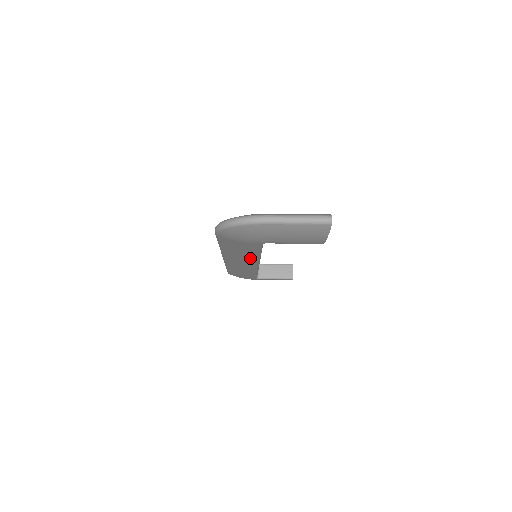
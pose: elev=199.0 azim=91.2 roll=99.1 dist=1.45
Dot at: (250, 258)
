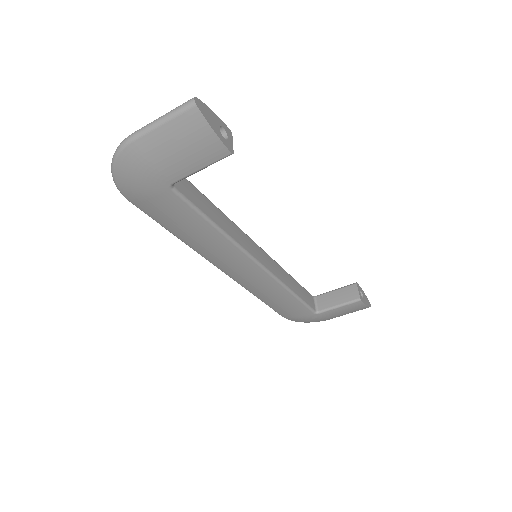
Dot at: (221, 244)
